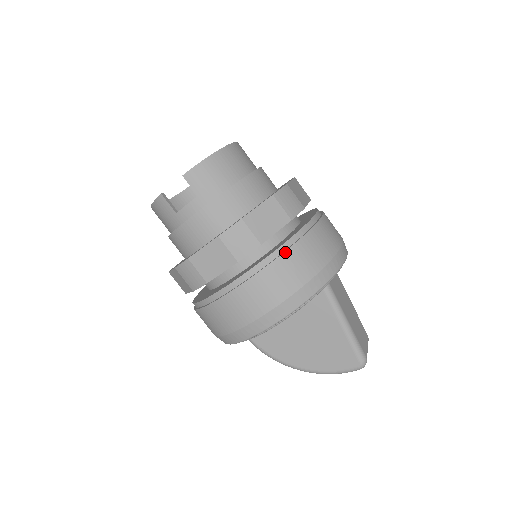
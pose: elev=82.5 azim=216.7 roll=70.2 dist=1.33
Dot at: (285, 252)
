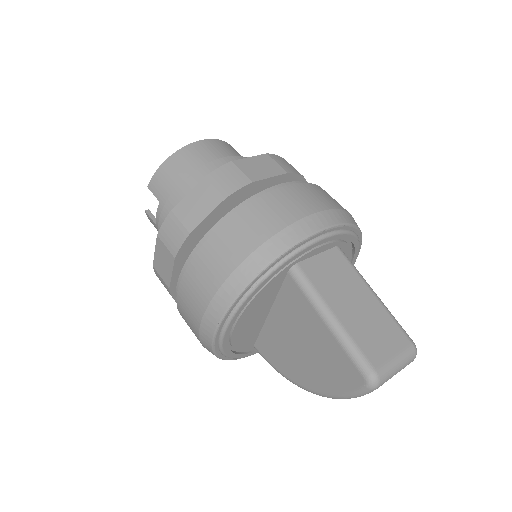
Dot at: (211, 236)
